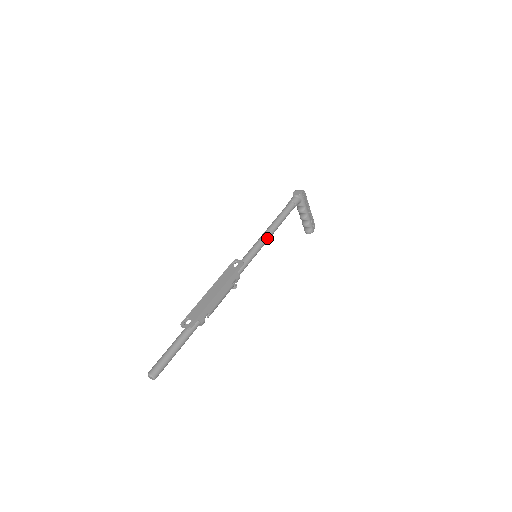
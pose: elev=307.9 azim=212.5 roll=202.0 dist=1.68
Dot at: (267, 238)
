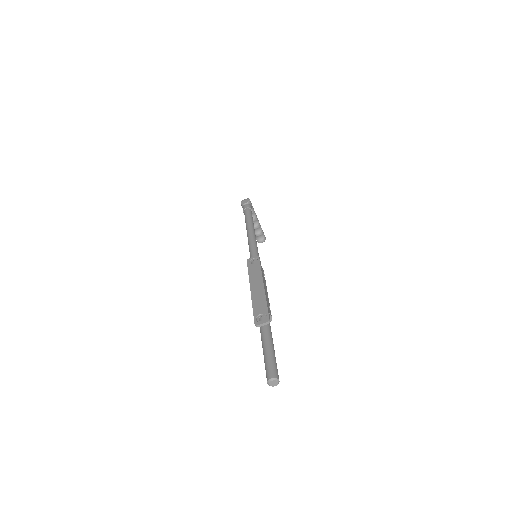
Dot at: (255, 237)
